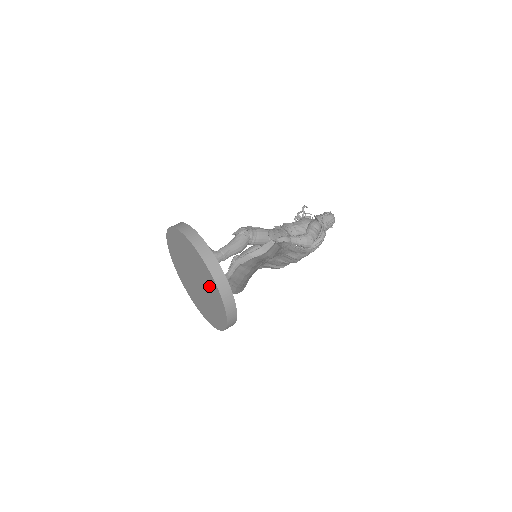
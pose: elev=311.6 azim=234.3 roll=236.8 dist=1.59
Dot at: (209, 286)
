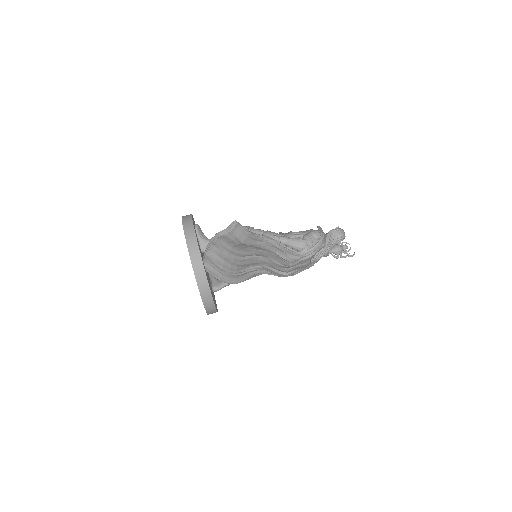
Dot at: occluded
